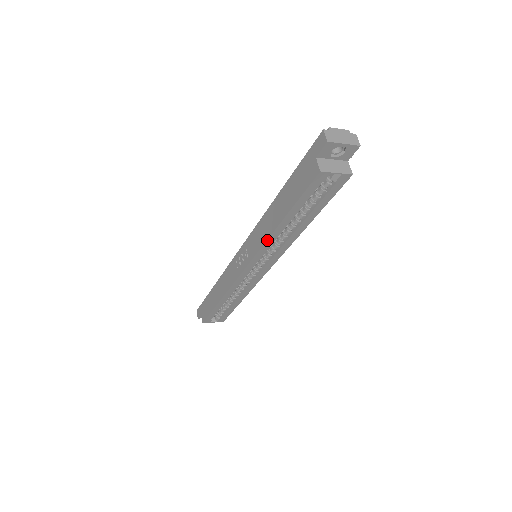
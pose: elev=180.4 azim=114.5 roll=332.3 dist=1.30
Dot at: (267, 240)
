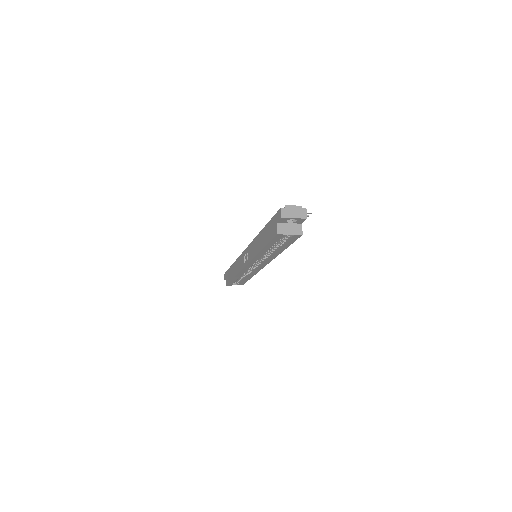
Dot at: (256, 256)
